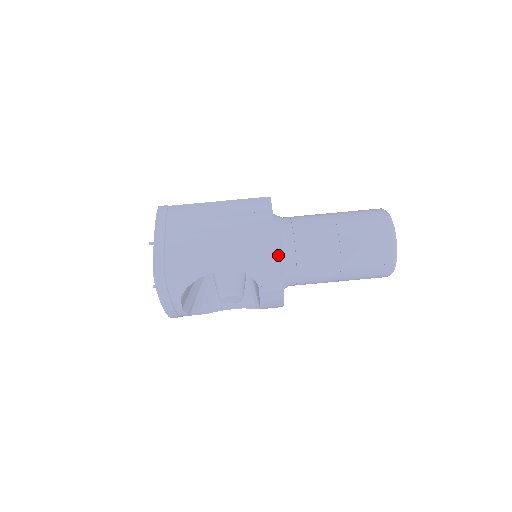
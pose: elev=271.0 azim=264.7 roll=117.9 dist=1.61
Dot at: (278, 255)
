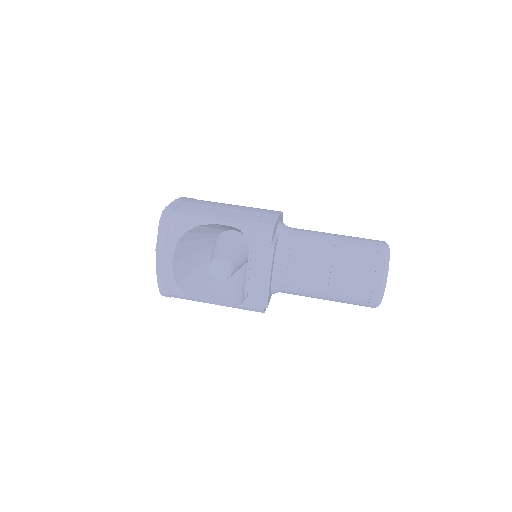
Dot at: (275, 235)
